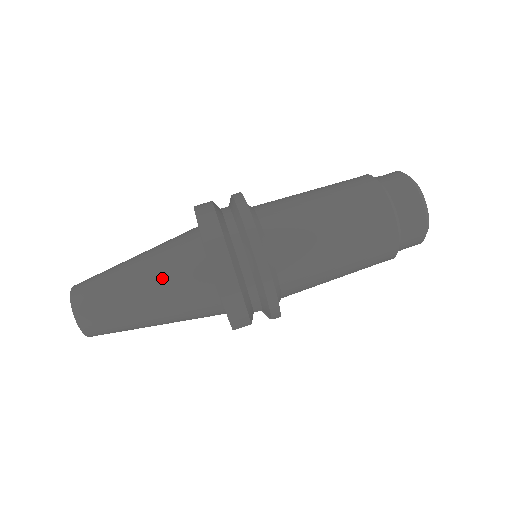
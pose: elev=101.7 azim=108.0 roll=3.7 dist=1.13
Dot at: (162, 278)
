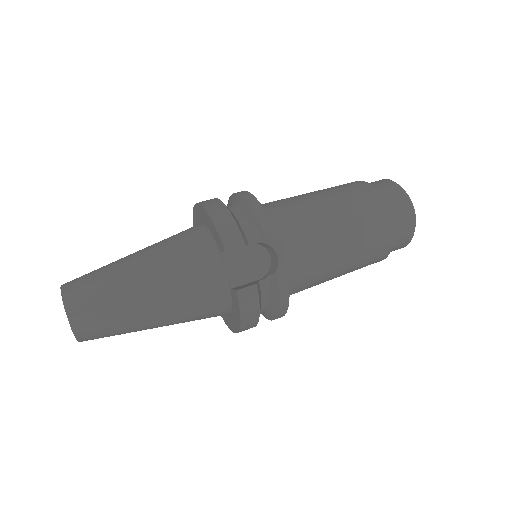
Dot at: (156, 243)
